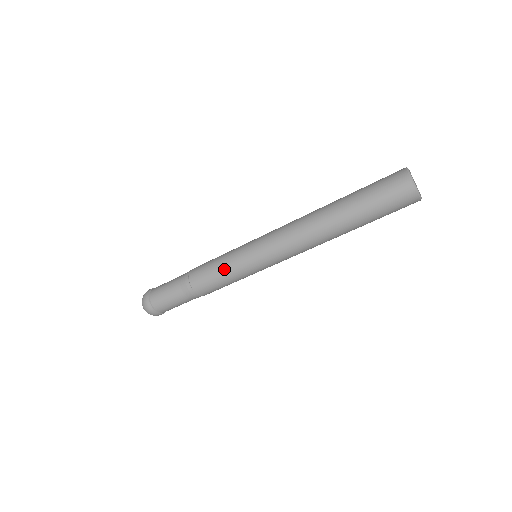
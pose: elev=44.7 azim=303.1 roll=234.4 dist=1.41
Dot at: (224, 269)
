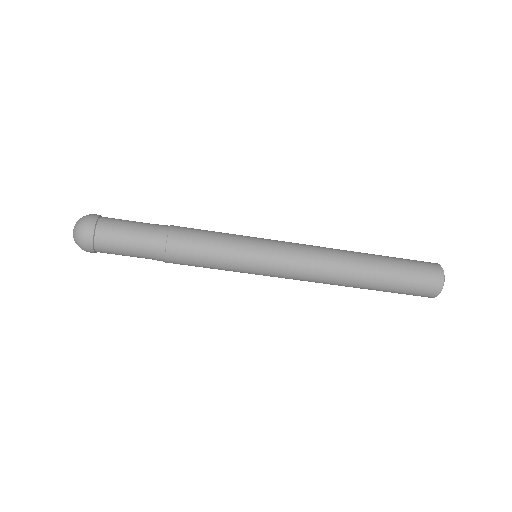
Dot at: (221, 252)
